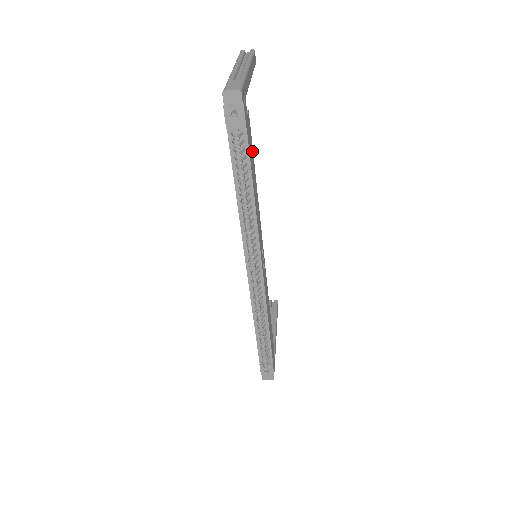
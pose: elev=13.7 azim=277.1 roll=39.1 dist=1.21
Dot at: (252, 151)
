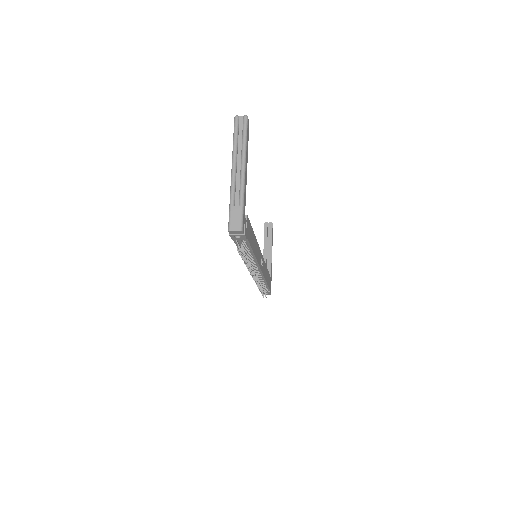
Dot at: (251, 229)
